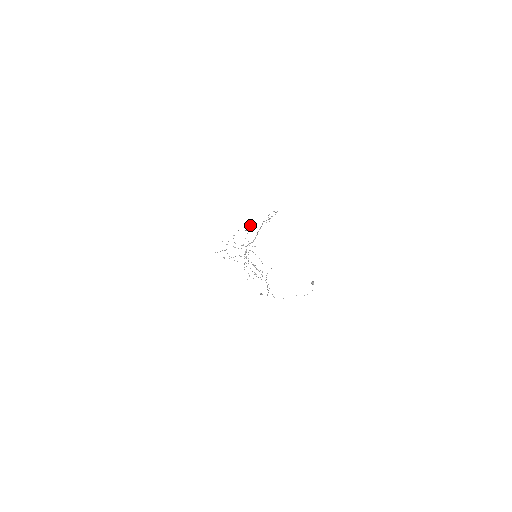
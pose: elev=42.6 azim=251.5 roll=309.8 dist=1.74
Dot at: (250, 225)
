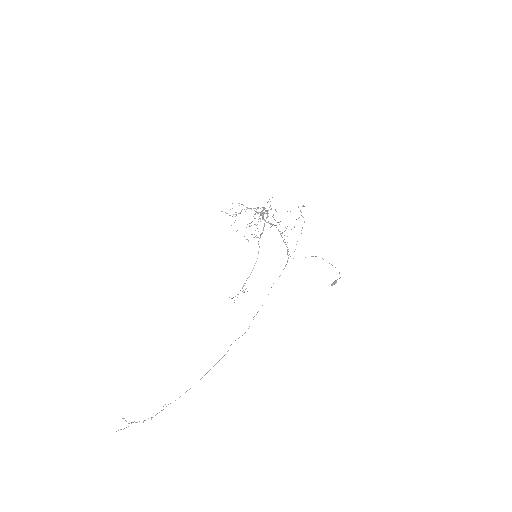
Dot at: occluded
